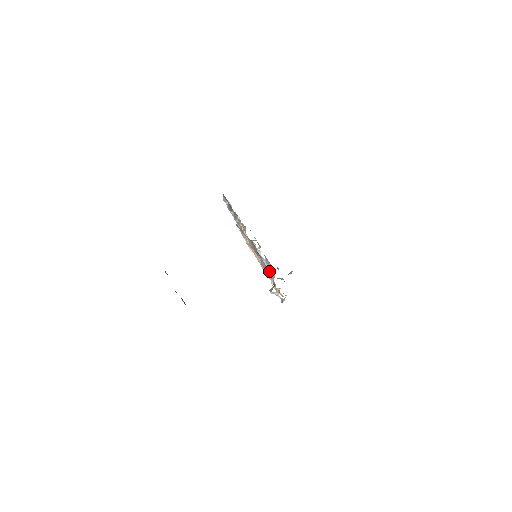
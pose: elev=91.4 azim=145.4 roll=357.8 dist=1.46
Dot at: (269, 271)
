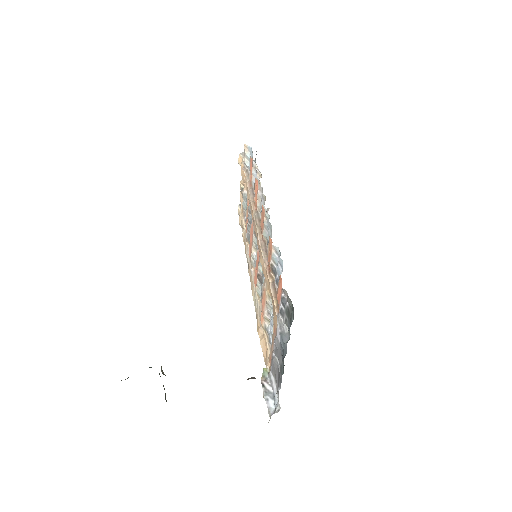
Dot at: (268, 326)
